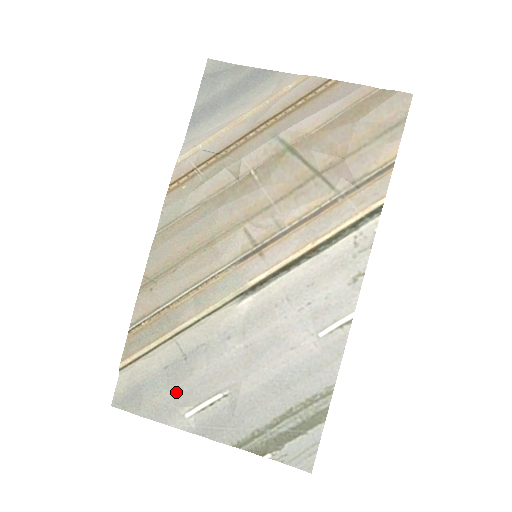
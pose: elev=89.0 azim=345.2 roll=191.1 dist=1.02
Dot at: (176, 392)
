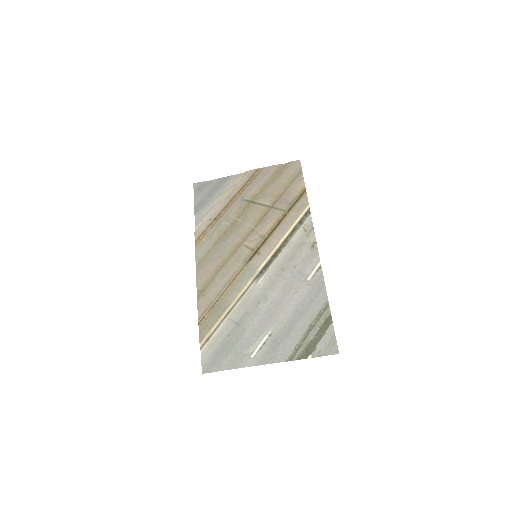
Dot at: (240, 346)
